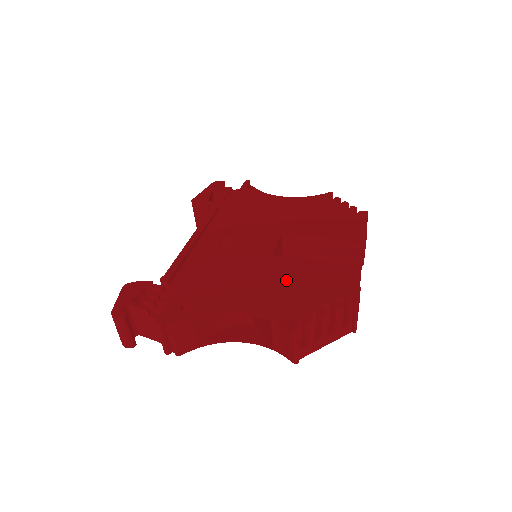
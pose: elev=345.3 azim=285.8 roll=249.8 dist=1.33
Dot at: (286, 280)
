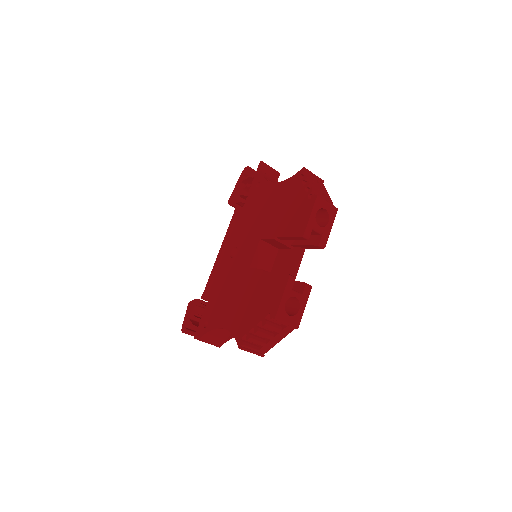
Dot at: (249, 296)
